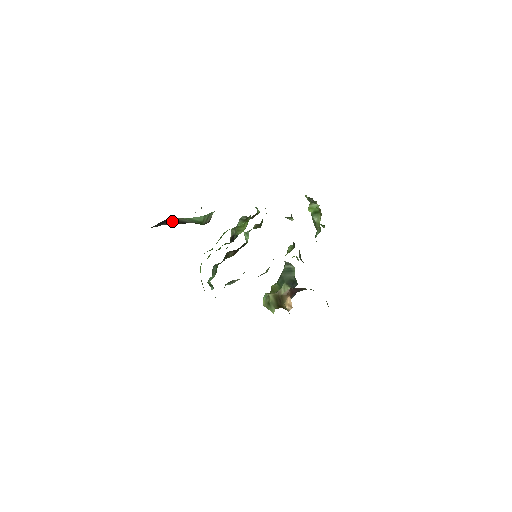
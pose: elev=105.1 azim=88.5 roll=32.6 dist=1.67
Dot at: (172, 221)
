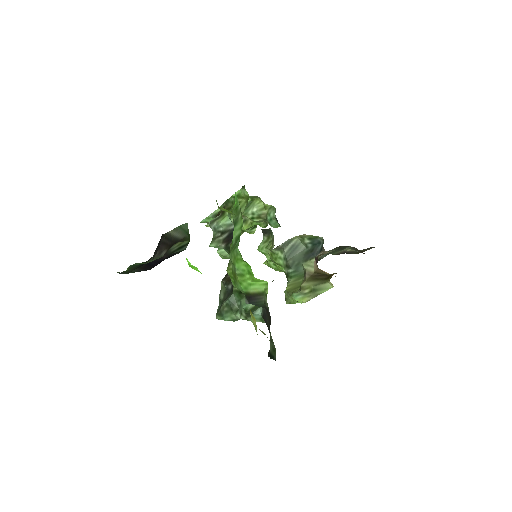
Dot at: (165, 241)
